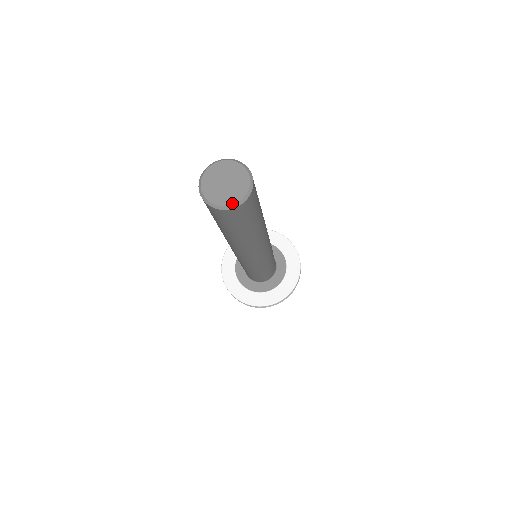
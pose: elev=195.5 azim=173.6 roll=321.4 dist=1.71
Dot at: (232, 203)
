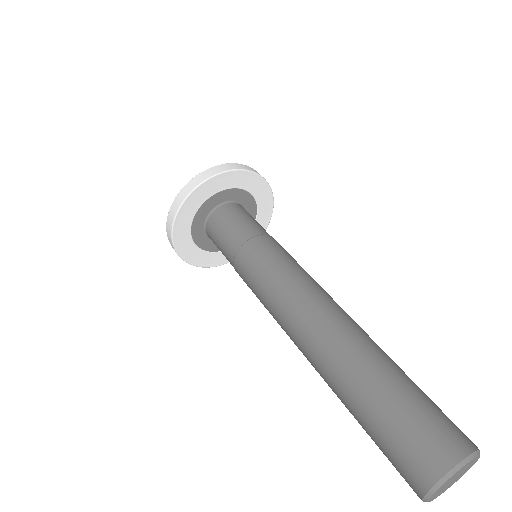
Dot at: occluded
